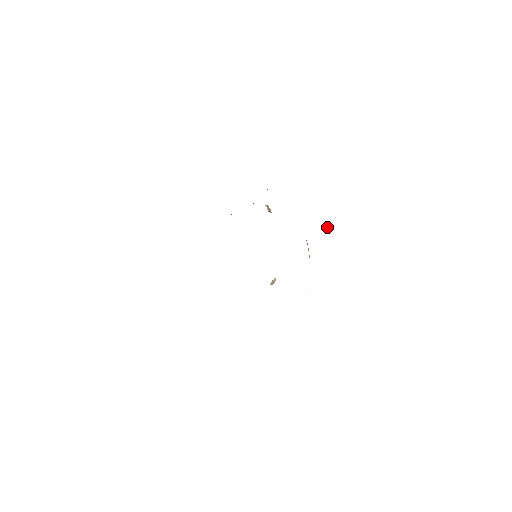
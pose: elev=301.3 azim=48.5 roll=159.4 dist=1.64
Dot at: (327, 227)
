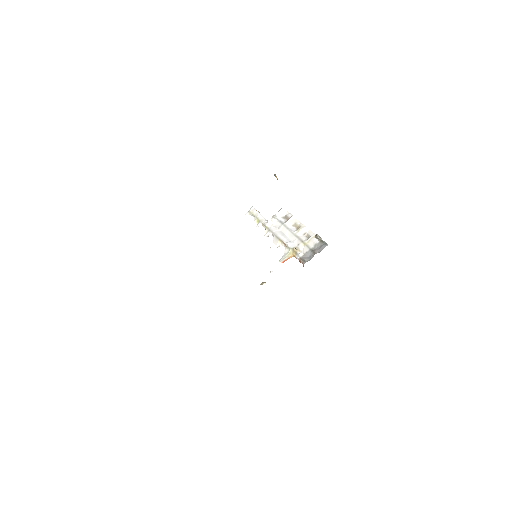
Dot at: (320, 239)
